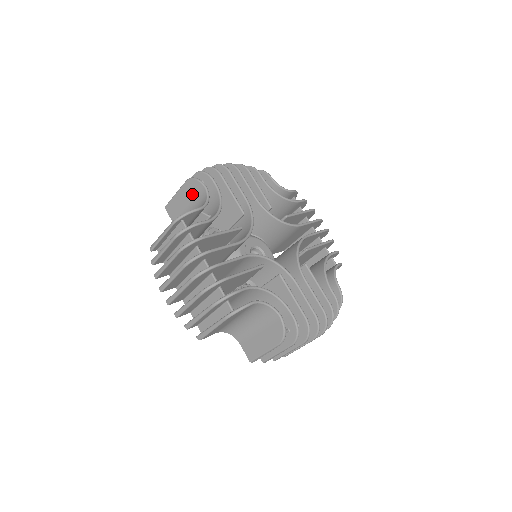
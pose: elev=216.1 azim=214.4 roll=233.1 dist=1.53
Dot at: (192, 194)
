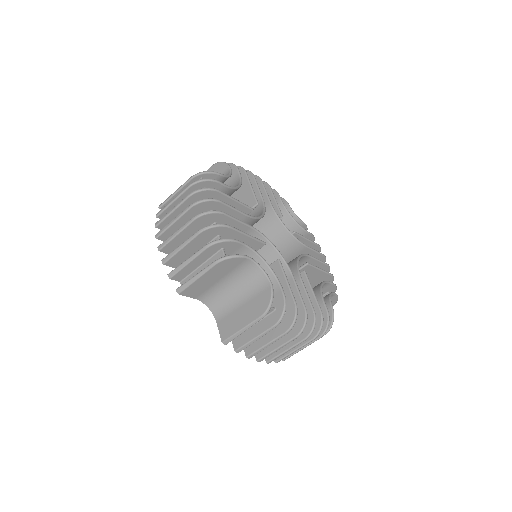
Dot at: occluded
